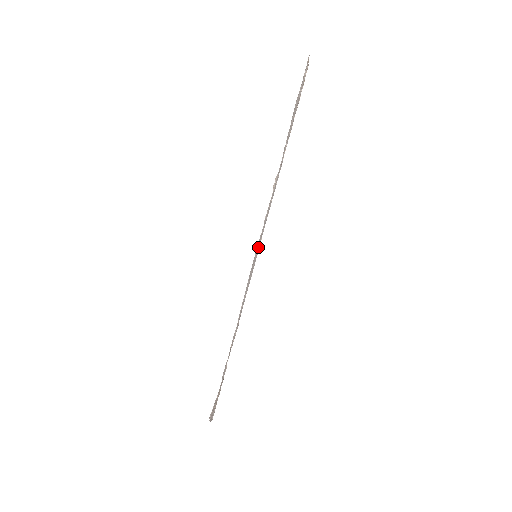
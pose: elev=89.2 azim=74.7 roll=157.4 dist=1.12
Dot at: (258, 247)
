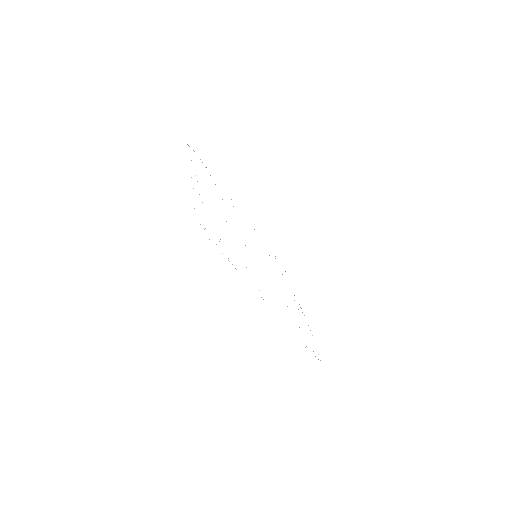
Dot at: occluded
